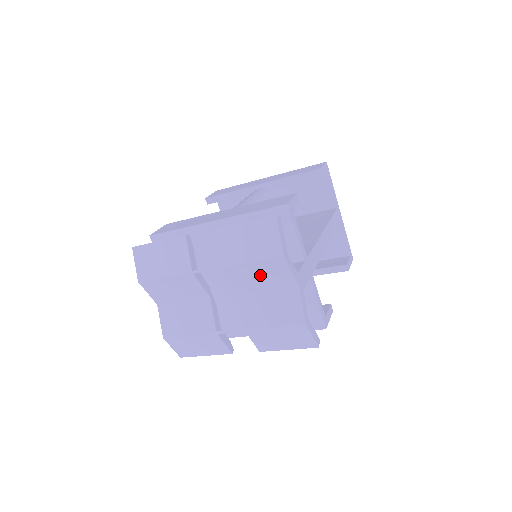
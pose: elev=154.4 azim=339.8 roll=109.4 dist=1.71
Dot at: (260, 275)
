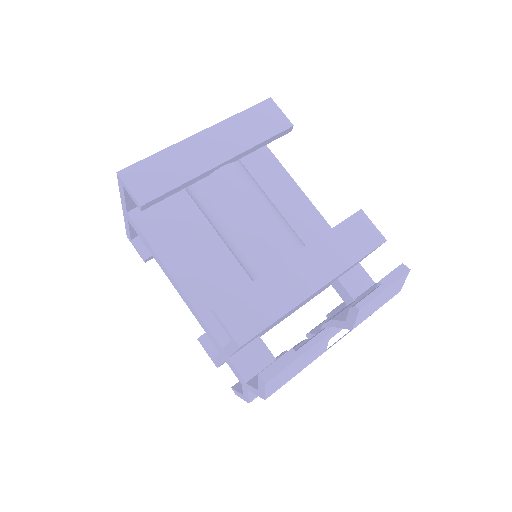
Dot at: occluded
